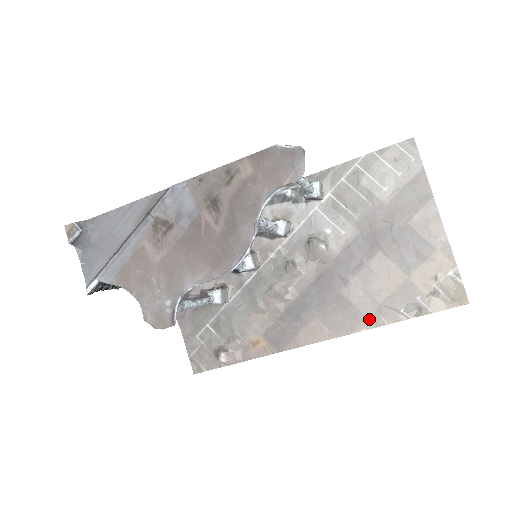
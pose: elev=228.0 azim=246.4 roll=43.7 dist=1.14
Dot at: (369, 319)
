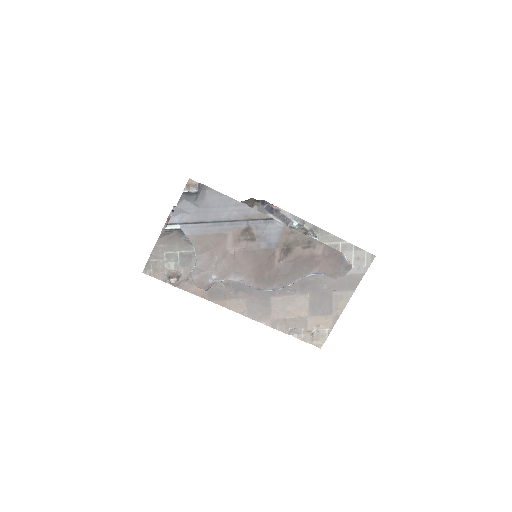
Dot at: (271, 321)
